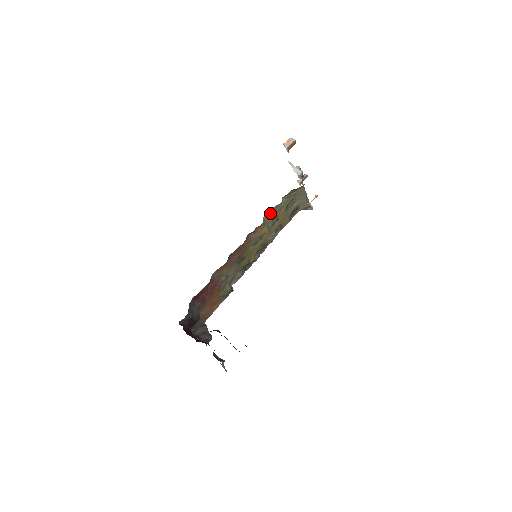
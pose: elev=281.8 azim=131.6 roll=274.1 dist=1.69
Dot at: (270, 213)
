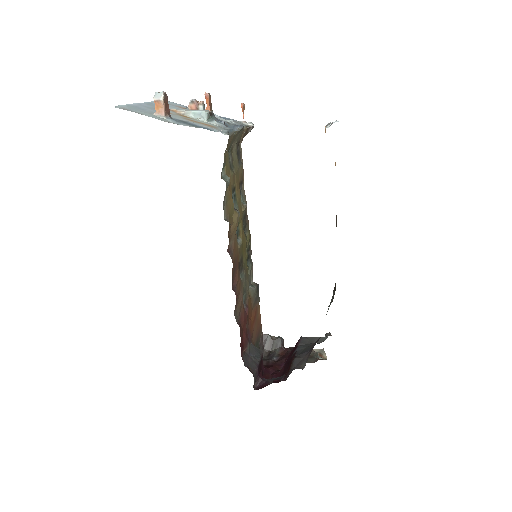
Dot at: (225, 202)
